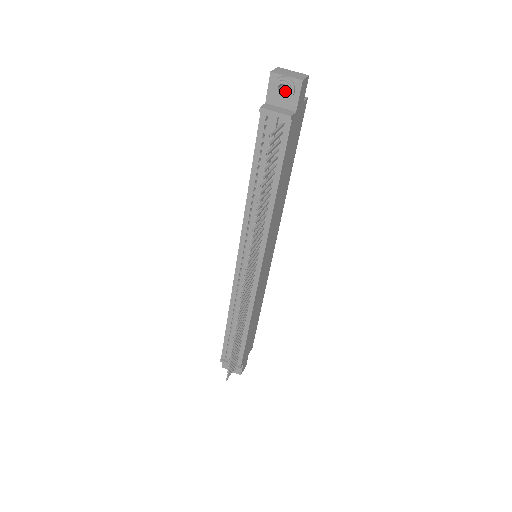
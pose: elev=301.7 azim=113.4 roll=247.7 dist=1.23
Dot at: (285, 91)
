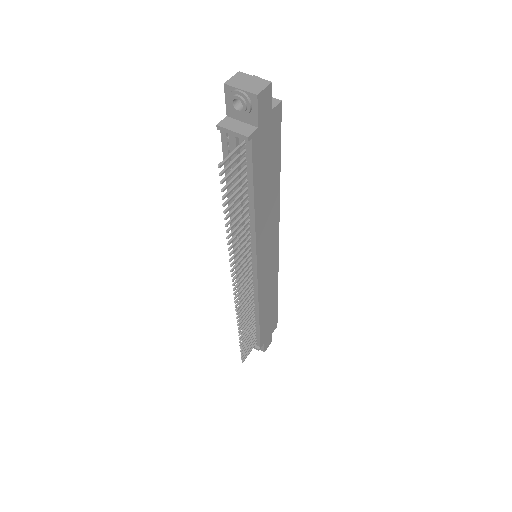
Dot at: occluded
